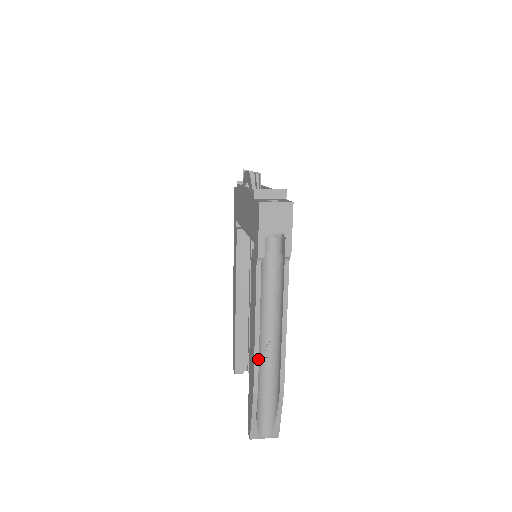
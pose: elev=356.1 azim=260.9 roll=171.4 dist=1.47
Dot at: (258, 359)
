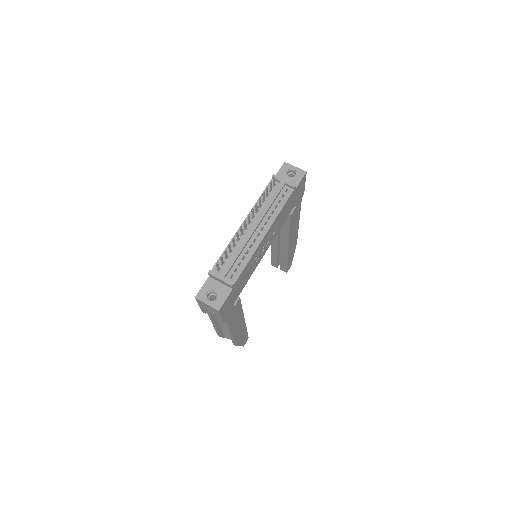
Dot at: (217, 330)
